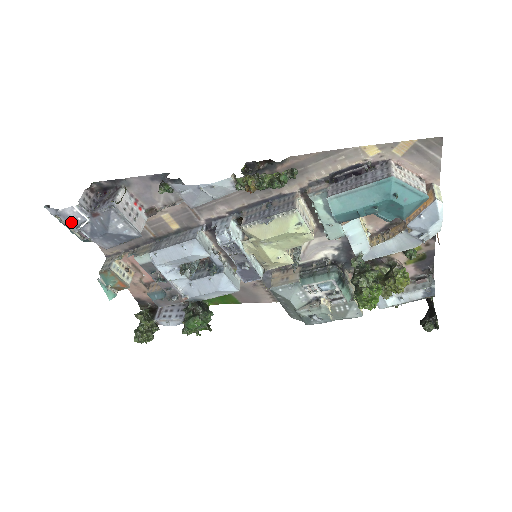
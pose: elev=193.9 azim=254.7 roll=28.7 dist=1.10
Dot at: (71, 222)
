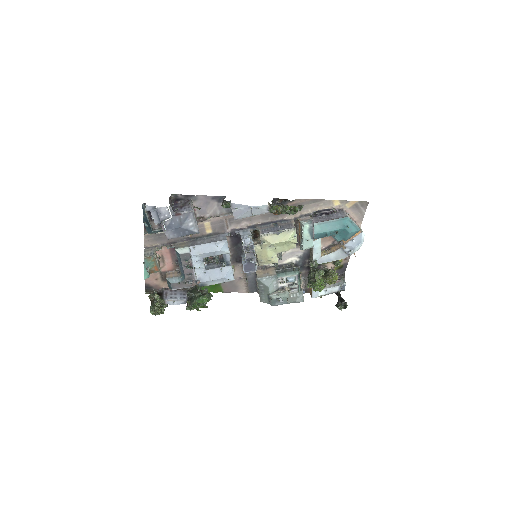
Dot at: (160, 217)
